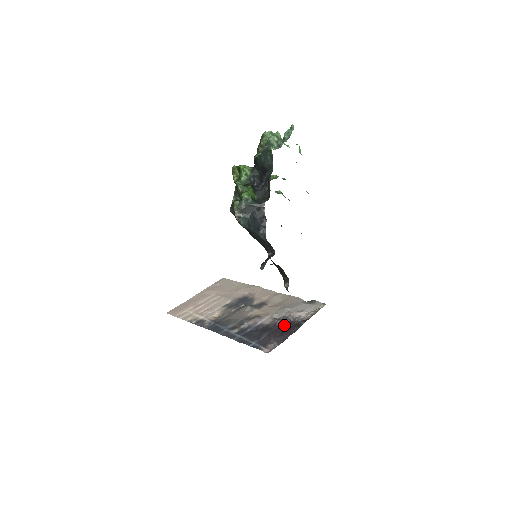
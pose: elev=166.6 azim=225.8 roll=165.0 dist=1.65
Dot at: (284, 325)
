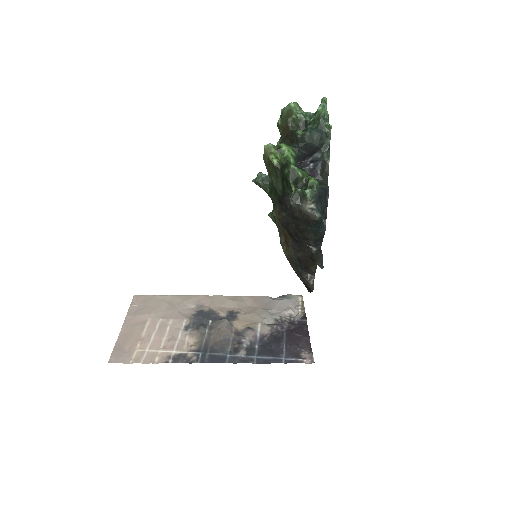
Dot at: (289, 329)
